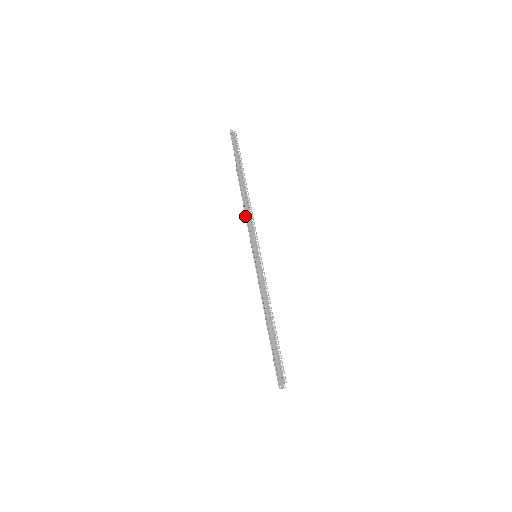
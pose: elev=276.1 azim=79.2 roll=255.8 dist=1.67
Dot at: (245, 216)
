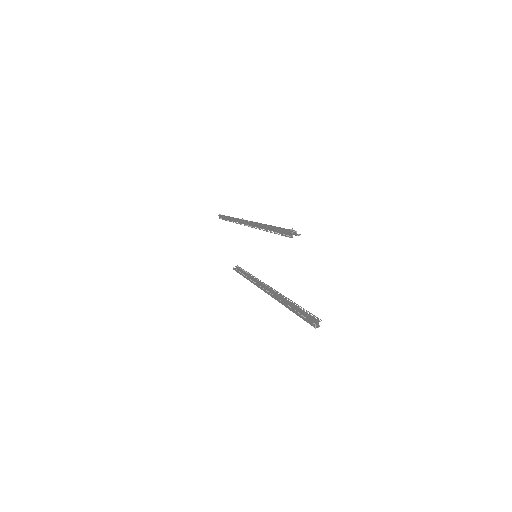
Dot at: (246, 276)
